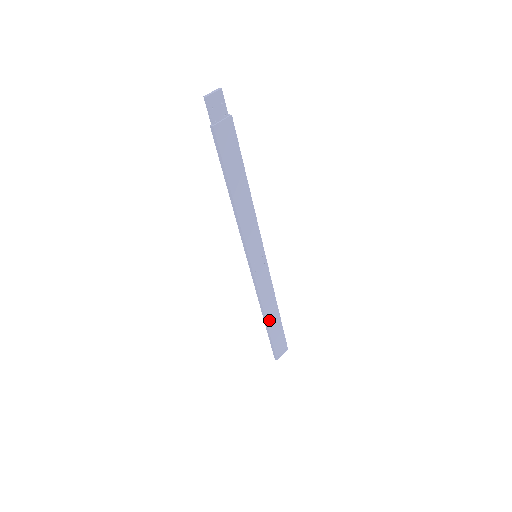
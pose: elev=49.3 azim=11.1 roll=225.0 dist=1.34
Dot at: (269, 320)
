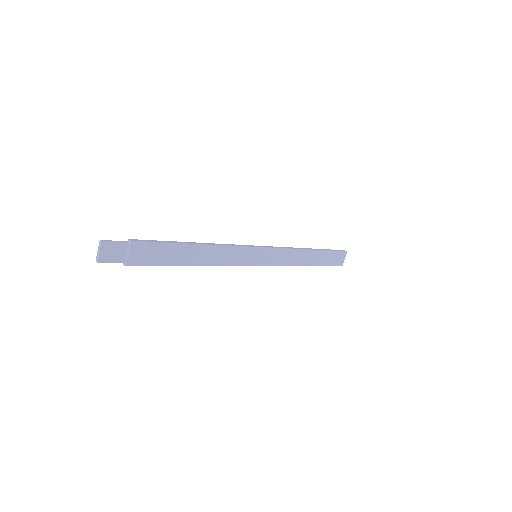
Dot at: (310, 263)
